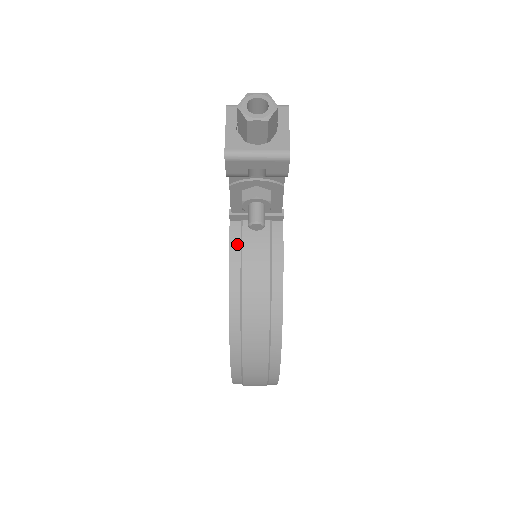
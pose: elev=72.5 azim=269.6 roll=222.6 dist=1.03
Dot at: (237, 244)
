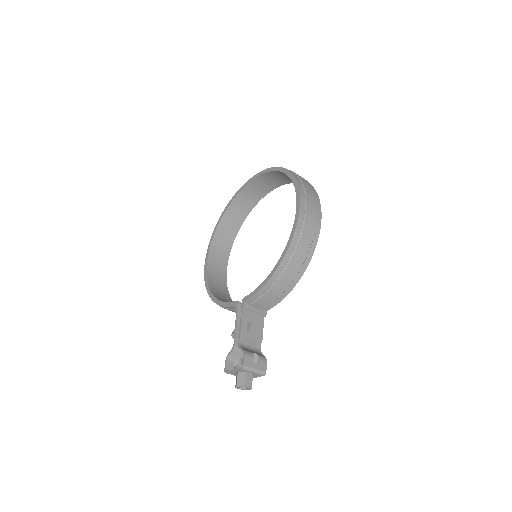
Dot at: (231, 308)
